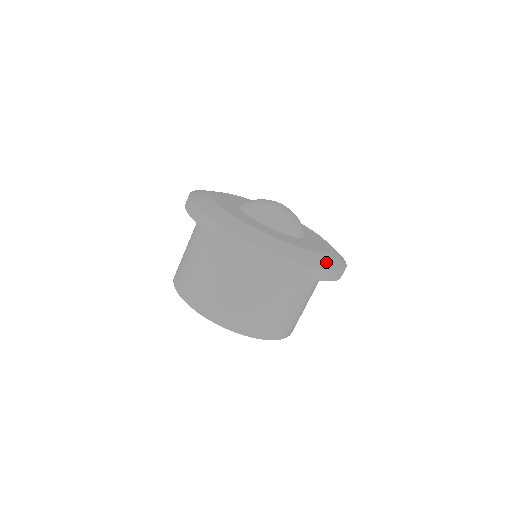
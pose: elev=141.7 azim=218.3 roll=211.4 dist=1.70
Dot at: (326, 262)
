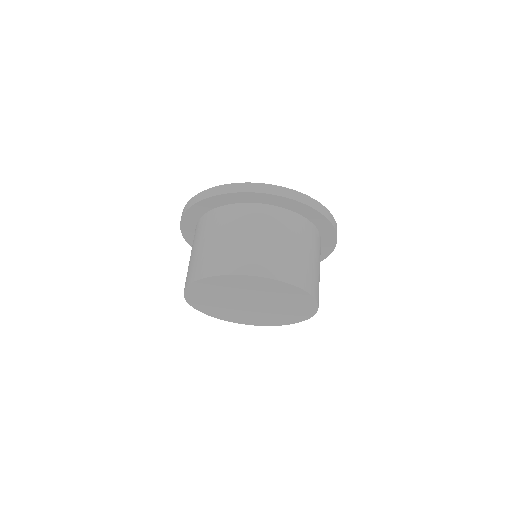
Dot at: occluded
